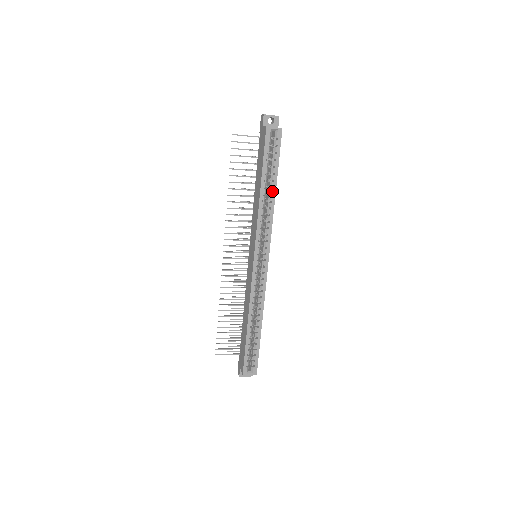
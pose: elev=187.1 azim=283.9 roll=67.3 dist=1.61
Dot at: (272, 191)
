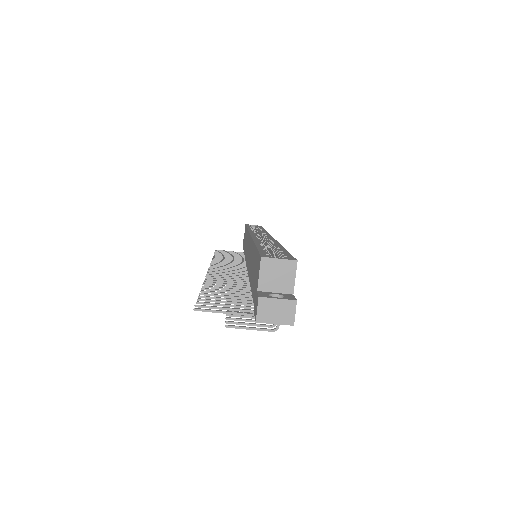
Dot at: (261, 229)
